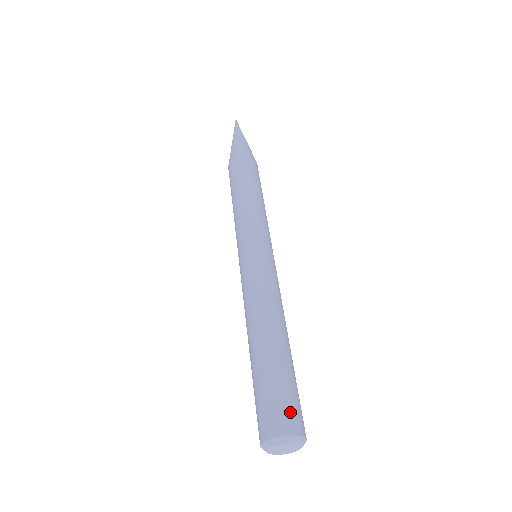
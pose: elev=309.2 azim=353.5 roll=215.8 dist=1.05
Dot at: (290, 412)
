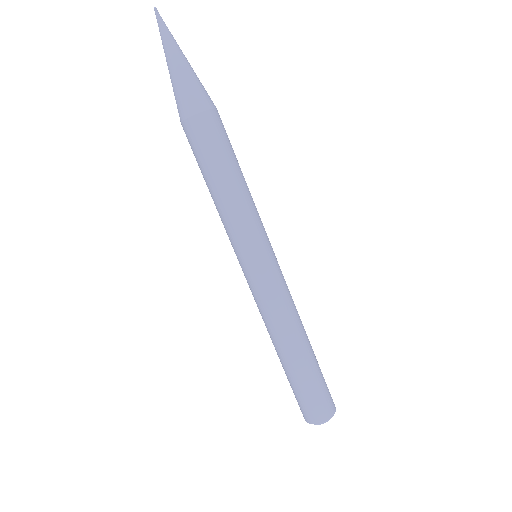
Dot at: (310, 410)
